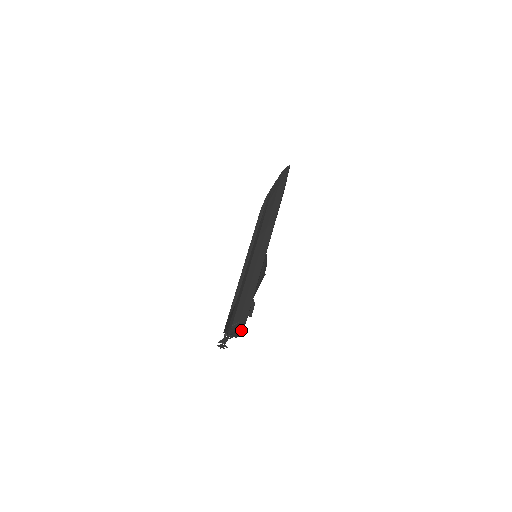
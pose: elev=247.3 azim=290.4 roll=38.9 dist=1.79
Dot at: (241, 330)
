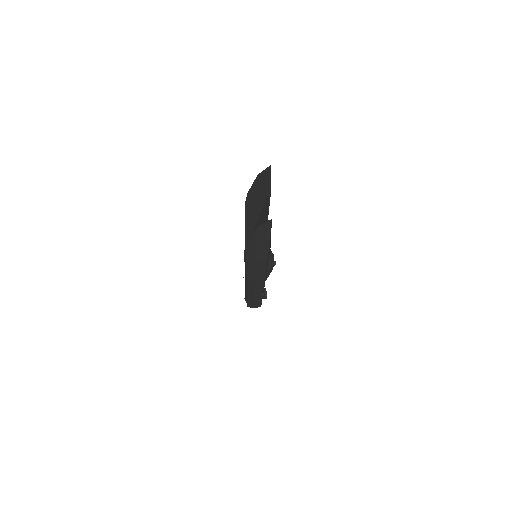
Dot at: occluded
